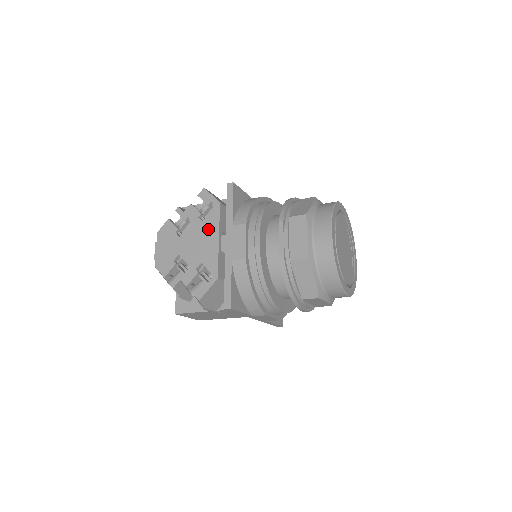
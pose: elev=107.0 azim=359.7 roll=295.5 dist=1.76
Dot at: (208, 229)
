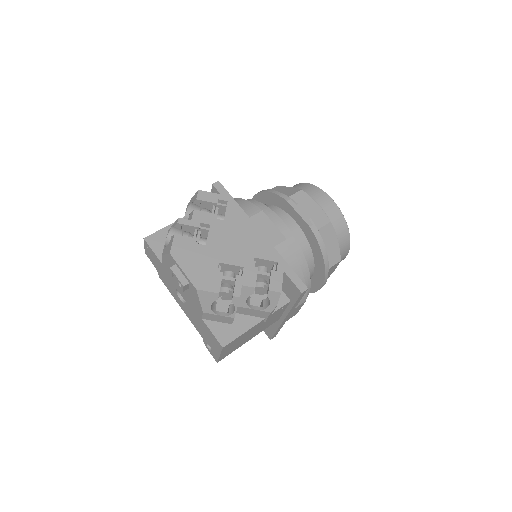
Dot at: (236, 224)
